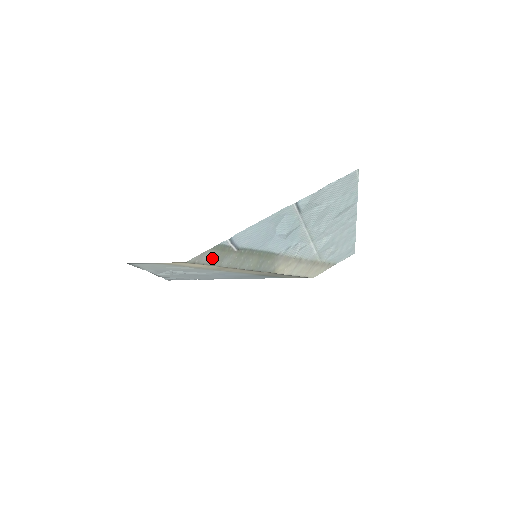
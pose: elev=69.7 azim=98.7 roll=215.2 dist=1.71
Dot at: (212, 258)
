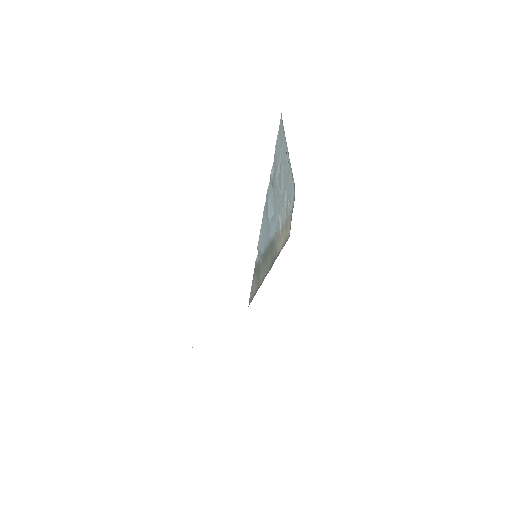
Dot at: (256, 284)
